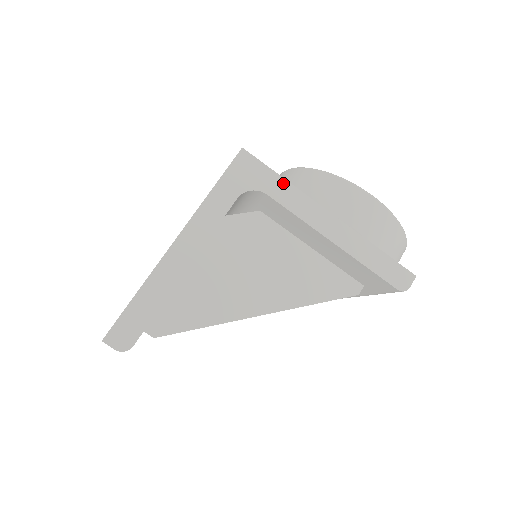
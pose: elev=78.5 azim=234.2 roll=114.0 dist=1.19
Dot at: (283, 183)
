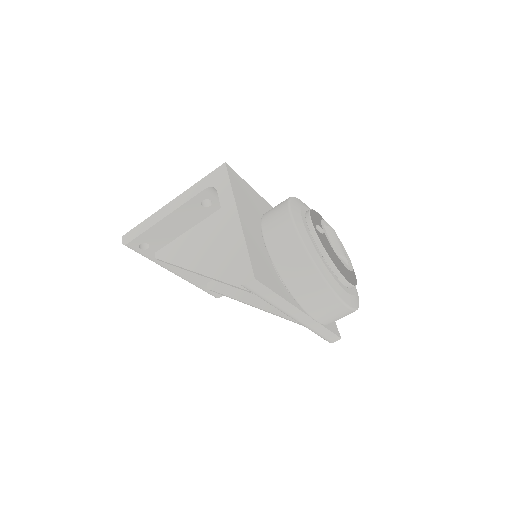
Dot at: (229, 187)
